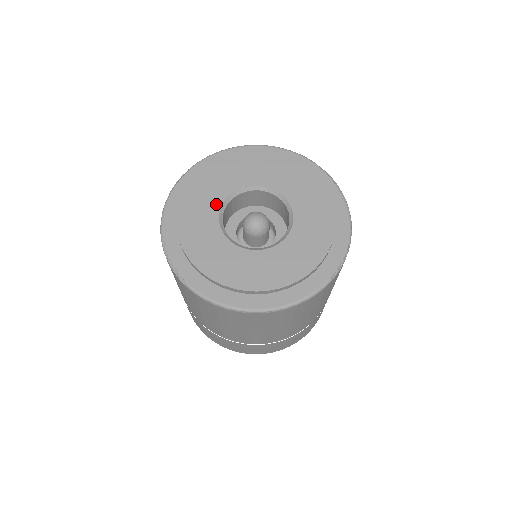
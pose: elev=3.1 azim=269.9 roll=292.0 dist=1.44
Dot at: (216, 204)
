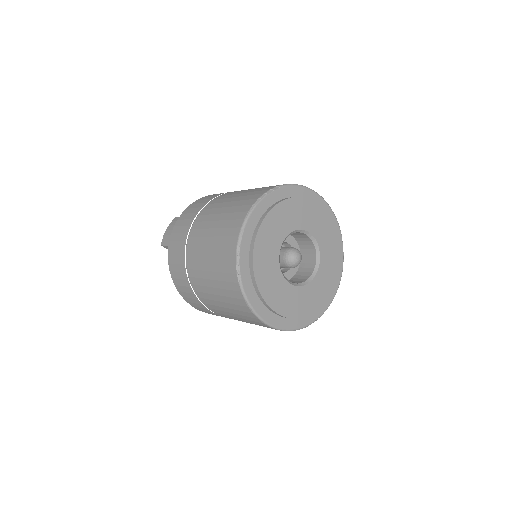
Dot at: (285, 233)
